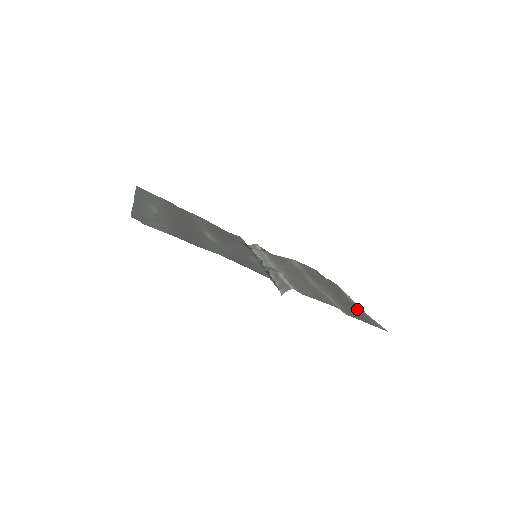
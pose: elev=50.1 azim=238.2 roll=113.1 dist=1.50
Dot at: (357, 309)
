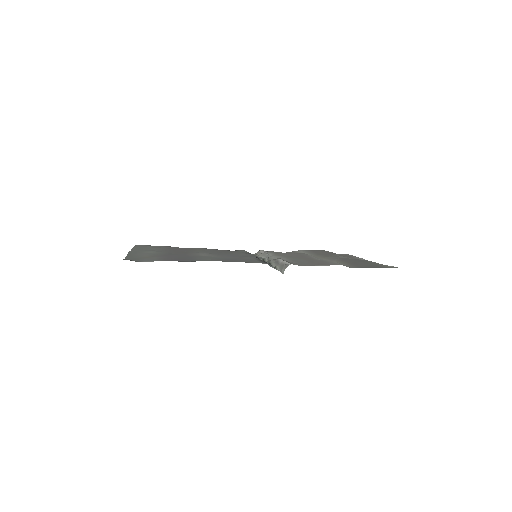
Dot at: (365, 262)
